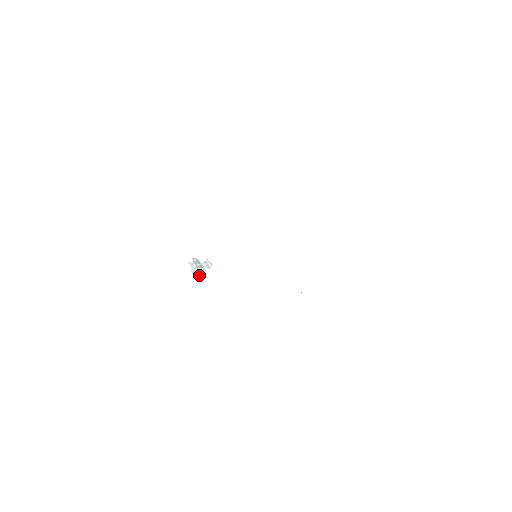
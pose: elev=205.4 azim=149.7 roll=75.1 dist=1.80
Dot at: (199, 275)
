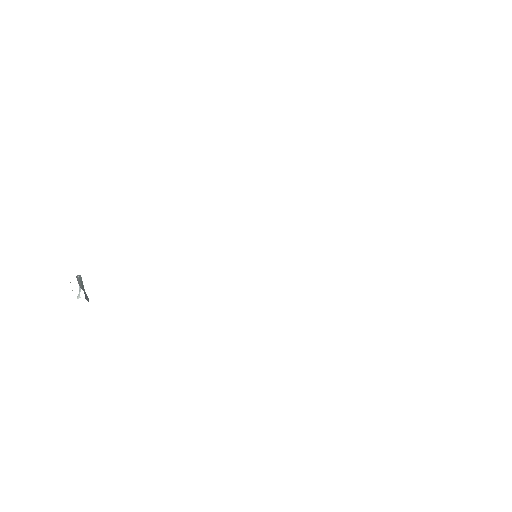
Dot at: (79, 296)
